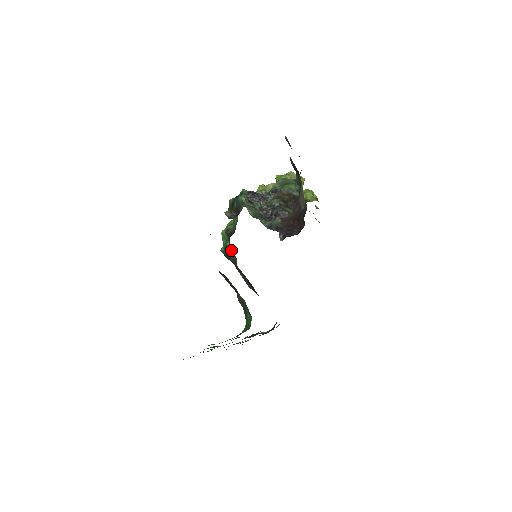
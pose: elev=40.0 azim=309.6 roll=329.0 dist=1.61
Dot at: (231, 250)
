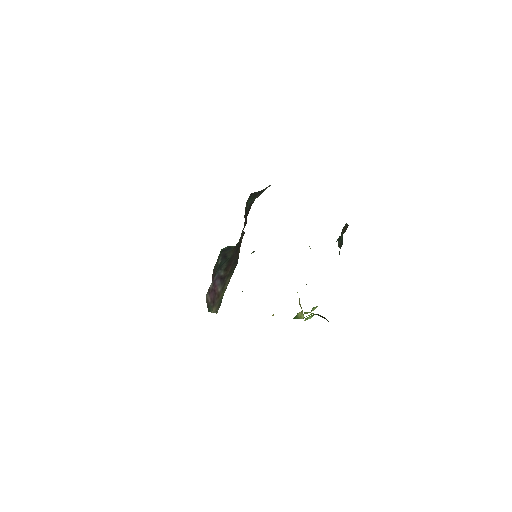
Dot at: occluded
